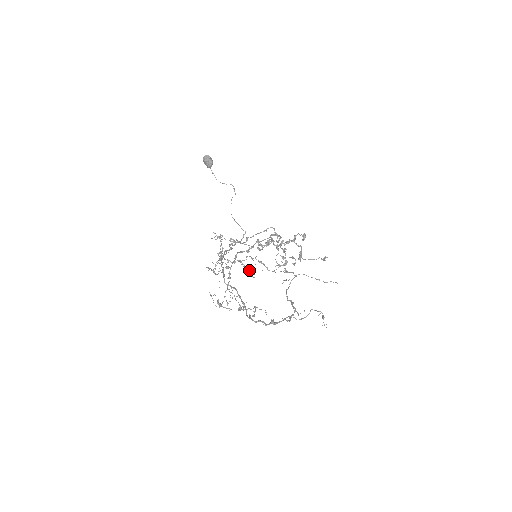
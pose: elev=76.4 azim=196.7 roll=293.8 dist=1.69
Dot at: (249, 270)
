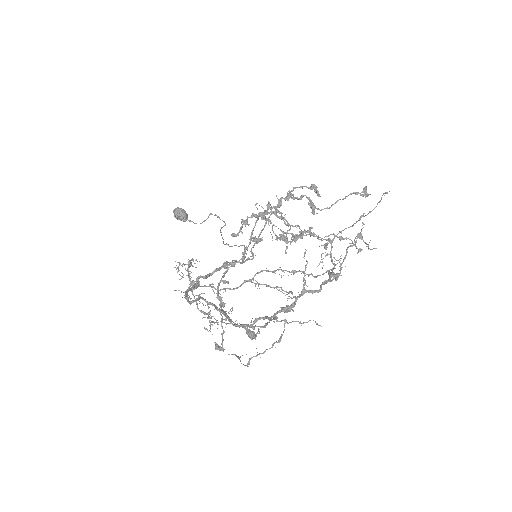
Dot at: (272, 287)
